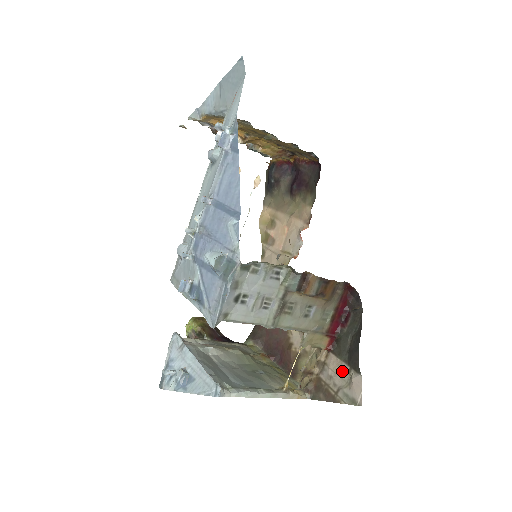
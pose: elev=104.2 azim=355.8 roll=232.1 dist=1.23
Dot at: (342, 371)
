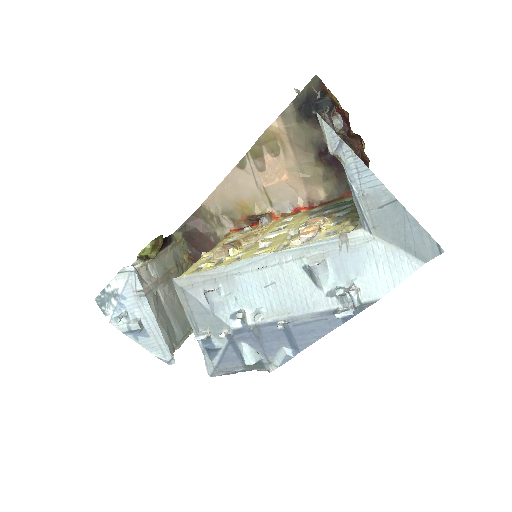
Dot at: occluded
